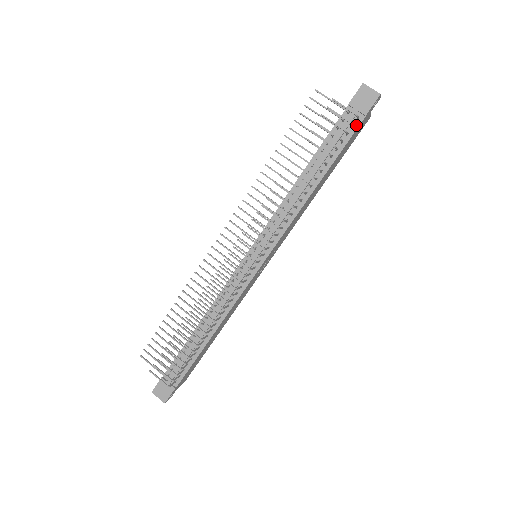
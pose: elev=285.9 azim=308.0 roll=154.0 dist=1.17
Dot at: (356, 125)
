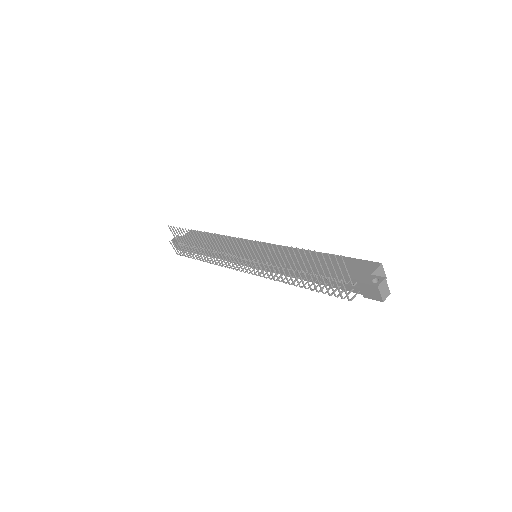
Dot at: (355, 291)
